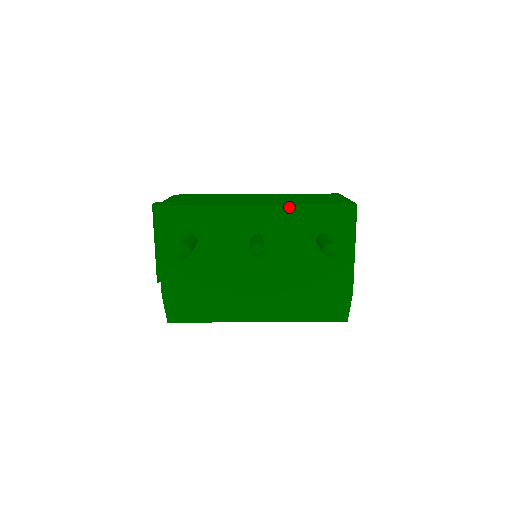
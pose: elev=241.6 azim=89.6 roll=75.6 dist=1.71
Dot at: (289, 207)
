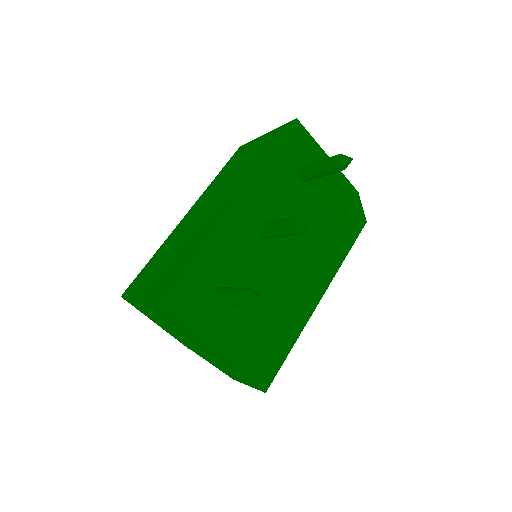
Dot at: (258, 175)
